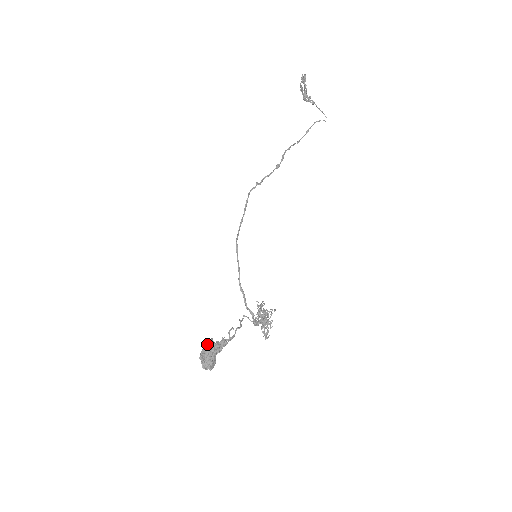
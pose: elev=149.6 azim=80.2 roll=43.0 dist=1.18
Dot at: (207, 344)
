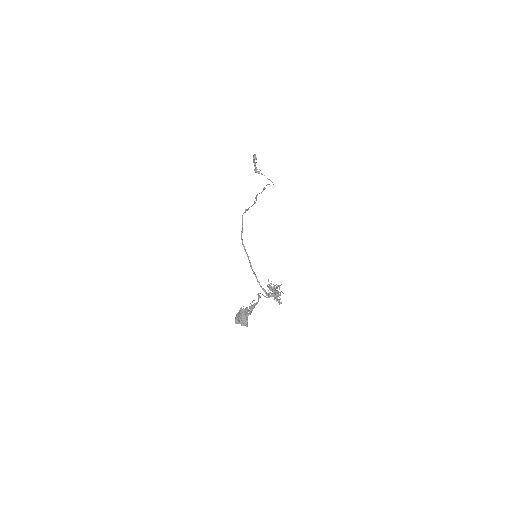
Dot at: (241, 308)
